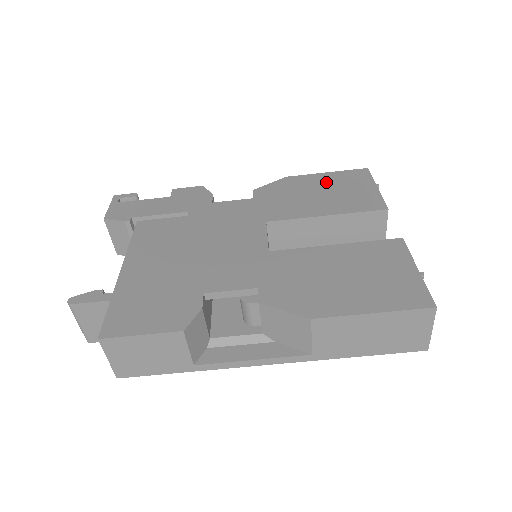
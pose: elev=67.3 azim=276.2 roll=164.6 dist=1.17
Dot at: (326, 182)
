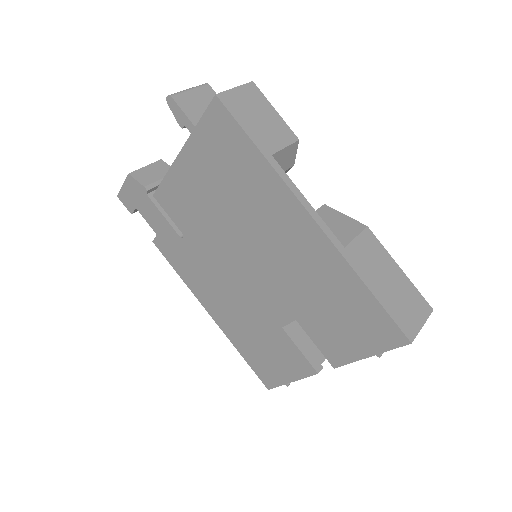
Dot at: occluded
